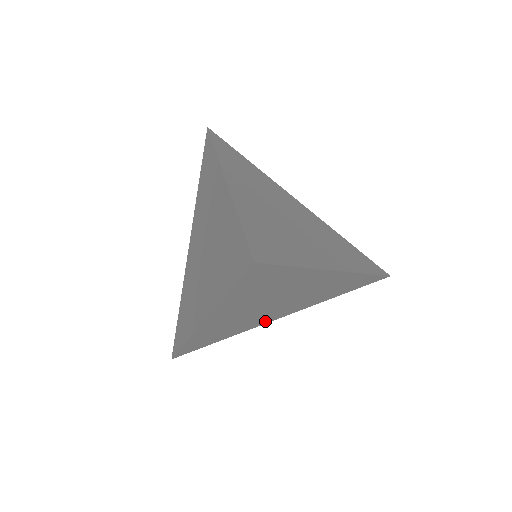
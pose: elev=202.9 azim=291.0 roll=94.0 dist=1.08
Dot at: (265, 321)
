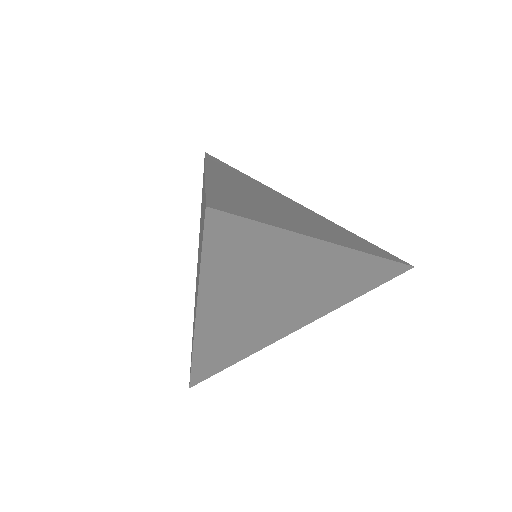
Dot at: (281, 332)
